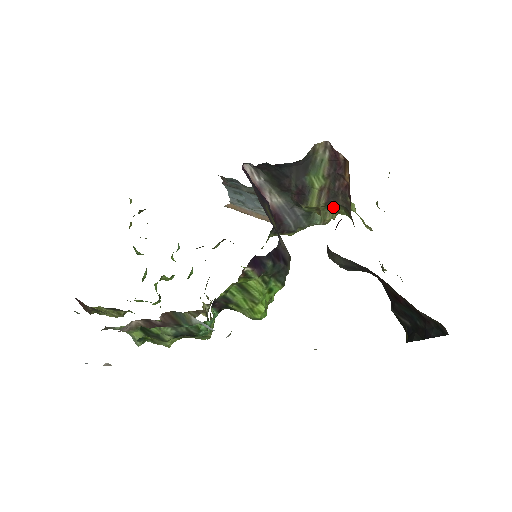
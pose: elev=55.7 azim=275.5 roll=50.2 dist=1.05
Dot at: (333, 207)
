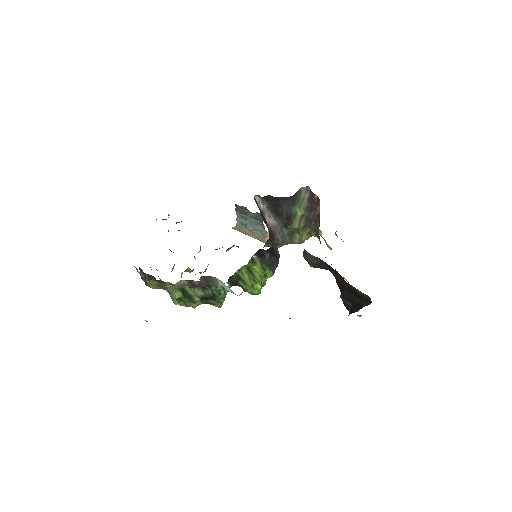
Dot at: (308, 230)
